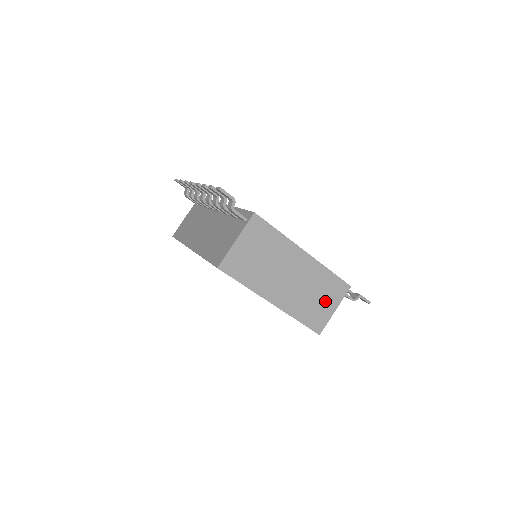
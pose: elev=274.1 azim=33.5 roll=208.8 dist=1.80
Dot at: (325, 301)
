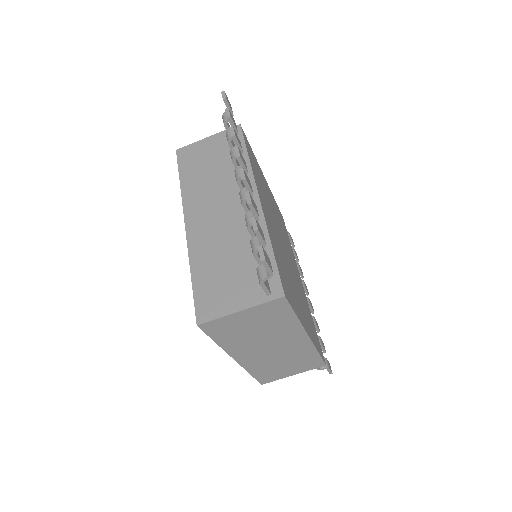
Dot at: (290, 368)
